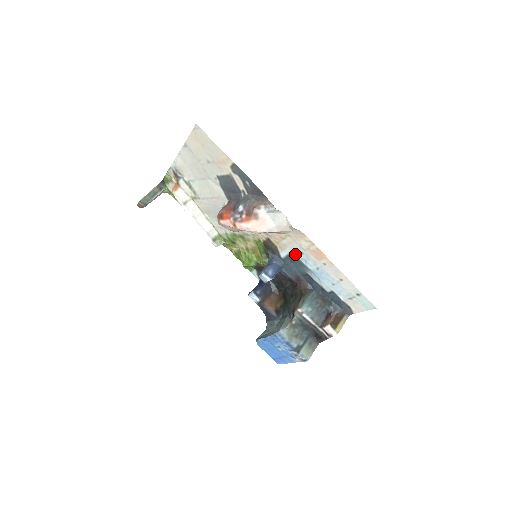
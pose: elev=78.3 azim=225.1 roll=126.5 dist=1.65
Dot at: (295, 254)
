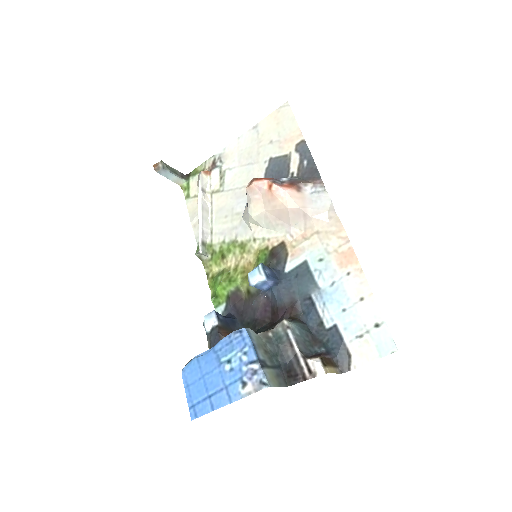
Dot at: (310, 263)
